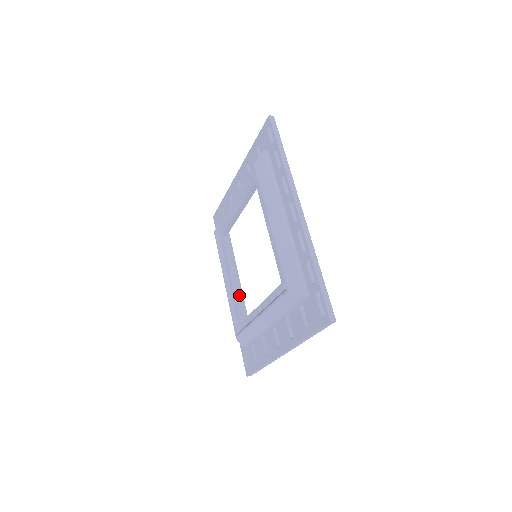
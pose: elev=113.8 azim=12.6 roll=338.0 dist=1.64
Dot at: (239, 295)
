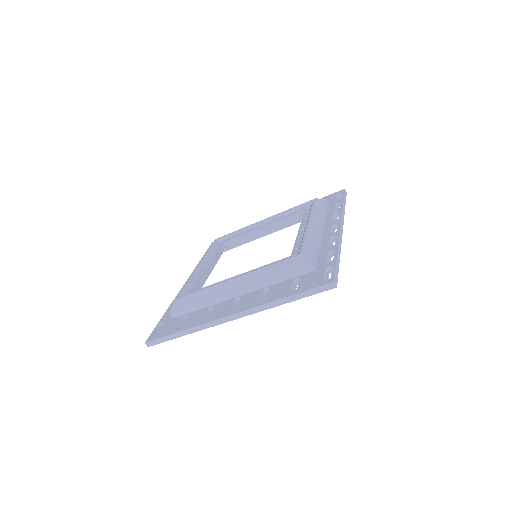
Dot at: (205, 279)
